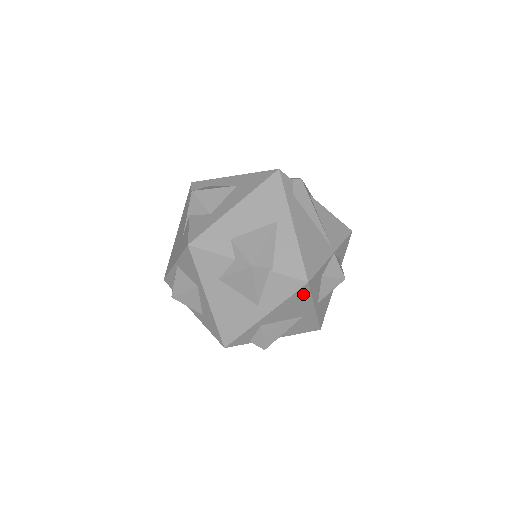
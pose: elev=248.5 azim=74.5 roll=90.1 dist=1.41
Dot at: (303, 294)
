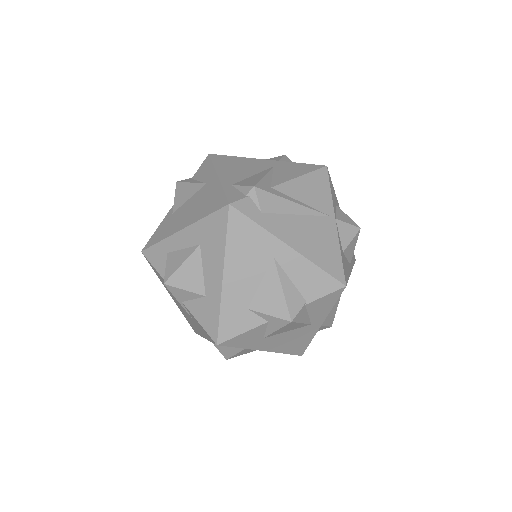
Dot at: occluded
